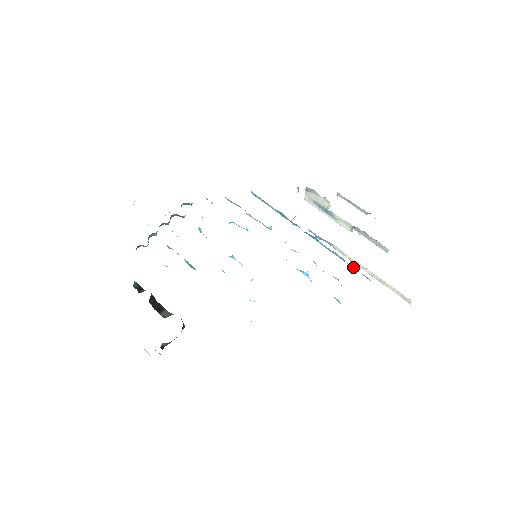
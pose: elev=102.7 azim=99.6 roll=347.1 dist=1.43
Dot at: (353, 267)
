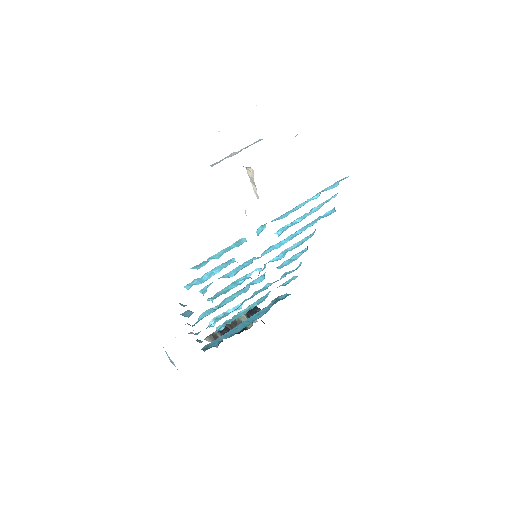
Dot at: occluded
